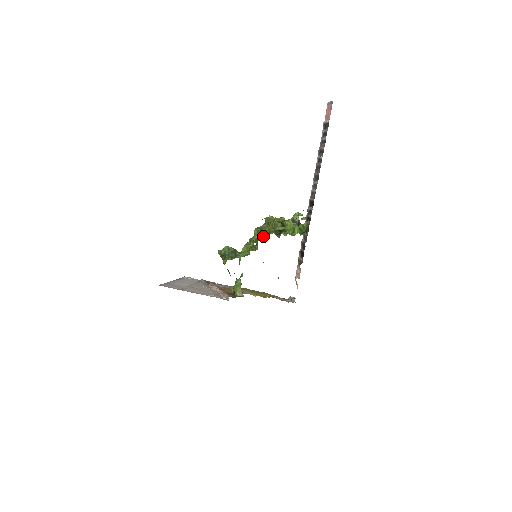
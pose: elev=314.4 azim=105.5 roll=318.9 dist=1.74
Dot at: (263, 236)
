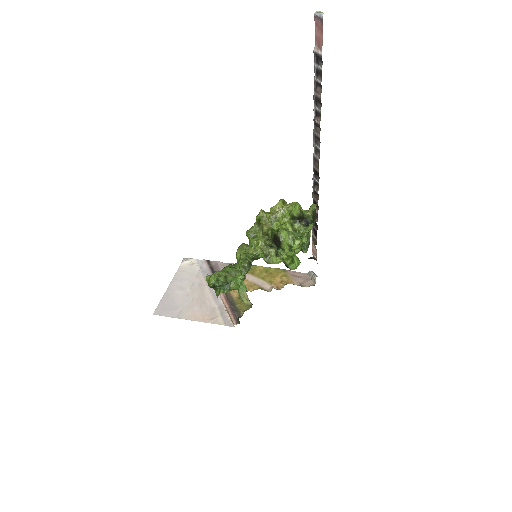
Dot at: occluded
